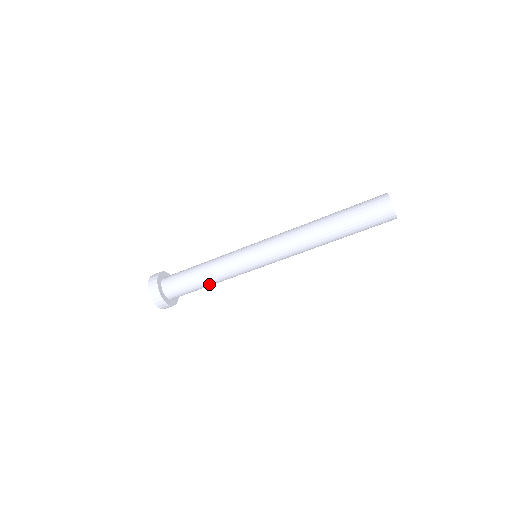
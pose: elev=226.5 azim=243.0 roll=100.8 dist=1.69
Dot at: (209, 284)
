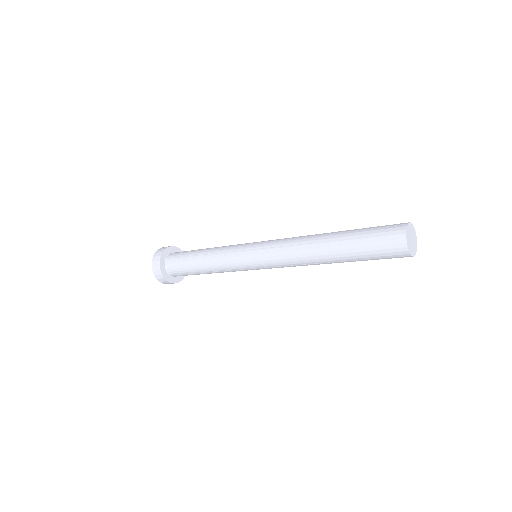
Dot at: occluded
